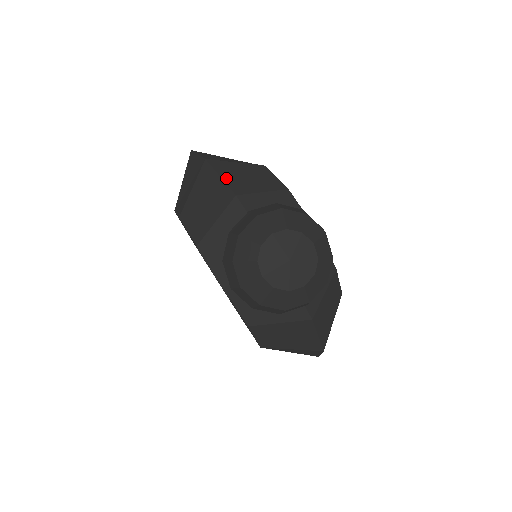
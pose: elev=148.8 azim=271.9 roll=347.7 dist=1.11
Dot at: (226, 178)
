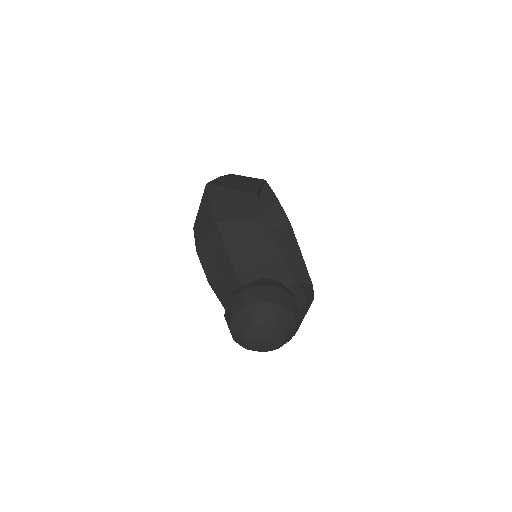
Dot at: (230, 248)
